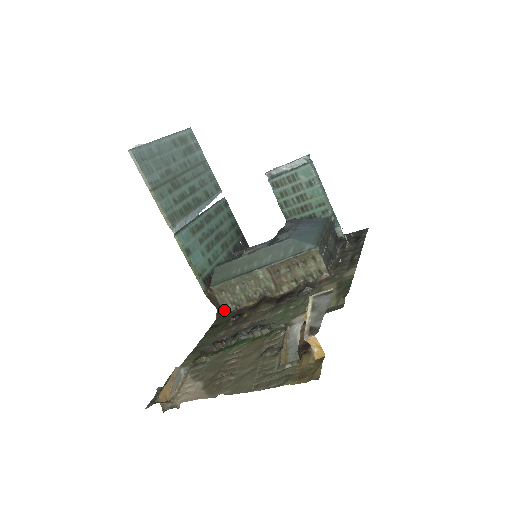
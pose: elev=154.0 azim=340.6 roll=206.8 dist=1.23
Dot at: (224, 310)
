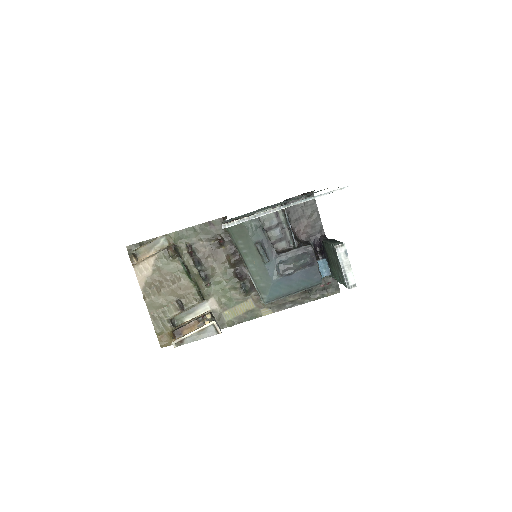
Dot at: occluded
